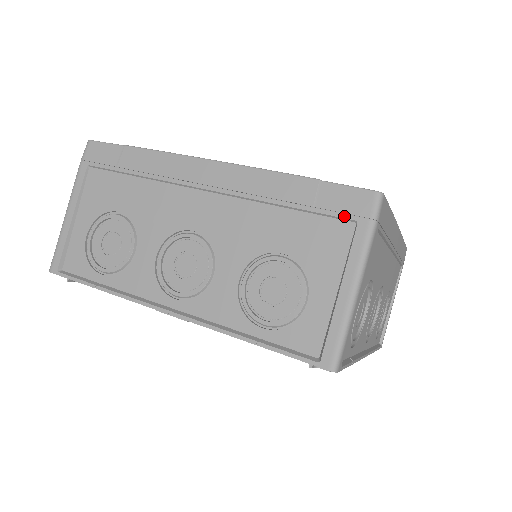
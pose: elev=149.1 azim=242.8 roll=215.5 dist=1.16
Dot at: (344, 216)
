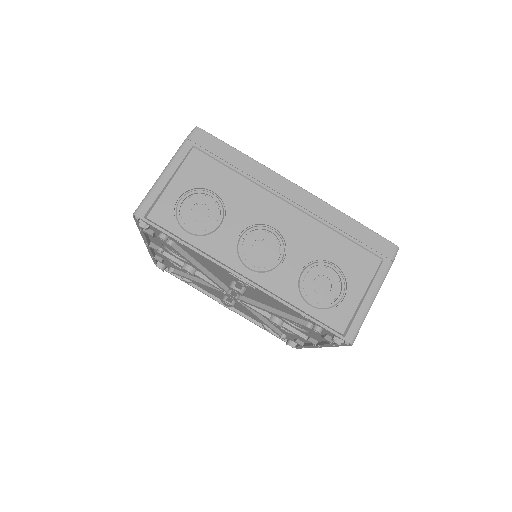
Dot at: occluded
